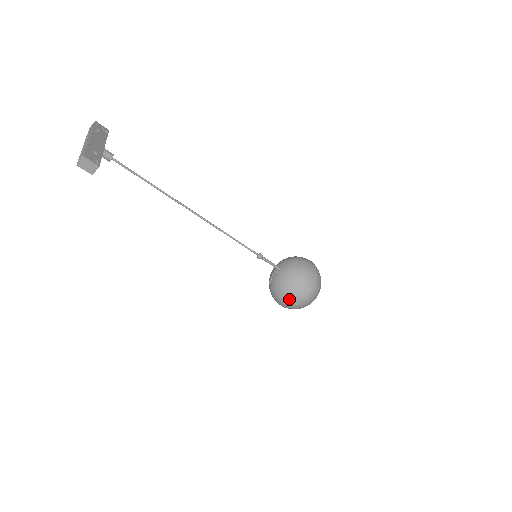
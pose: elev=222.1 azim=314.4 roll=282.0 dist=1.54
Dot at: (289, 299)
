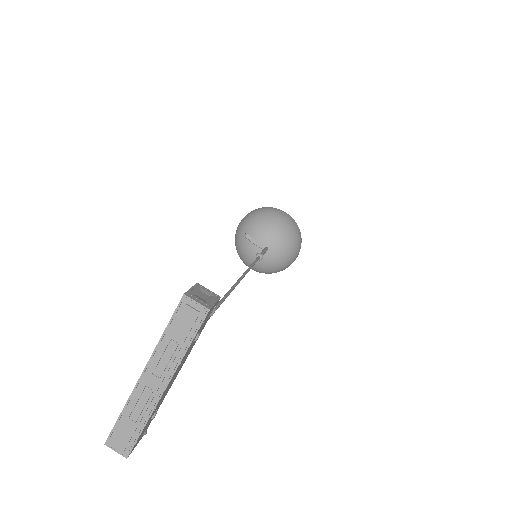
Dot at: (245, 264)
